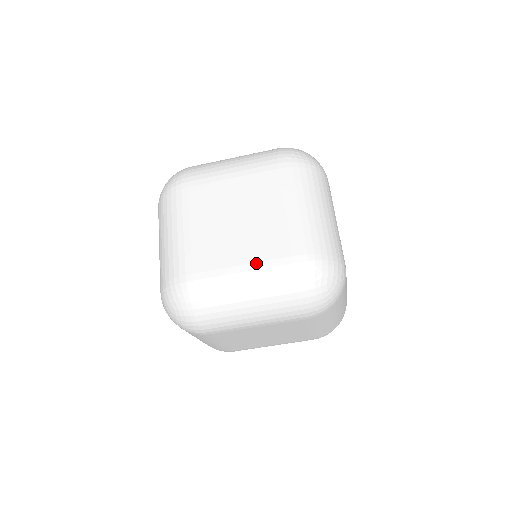
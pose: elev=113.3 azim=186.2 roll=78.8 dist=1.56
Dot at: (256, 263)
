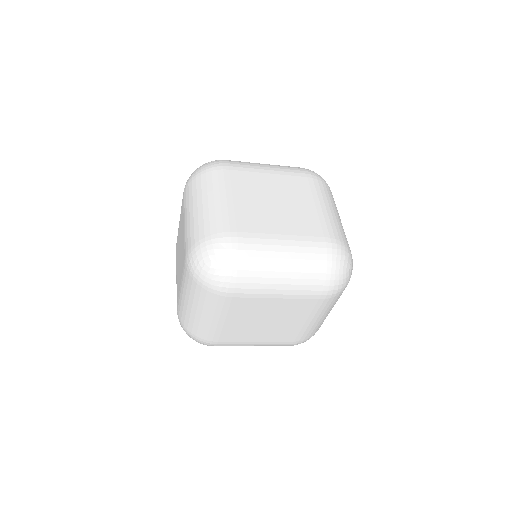
Dot at: (294, 236)
